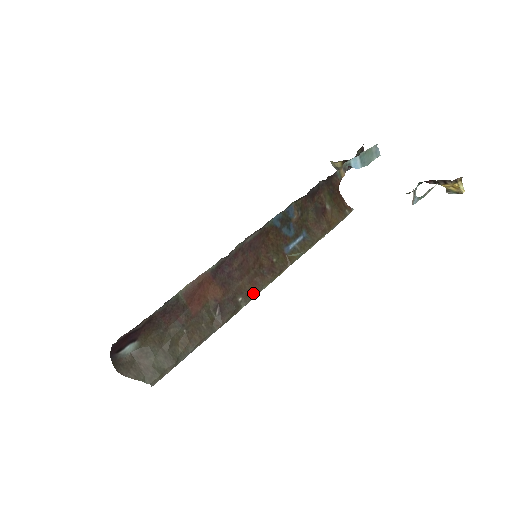
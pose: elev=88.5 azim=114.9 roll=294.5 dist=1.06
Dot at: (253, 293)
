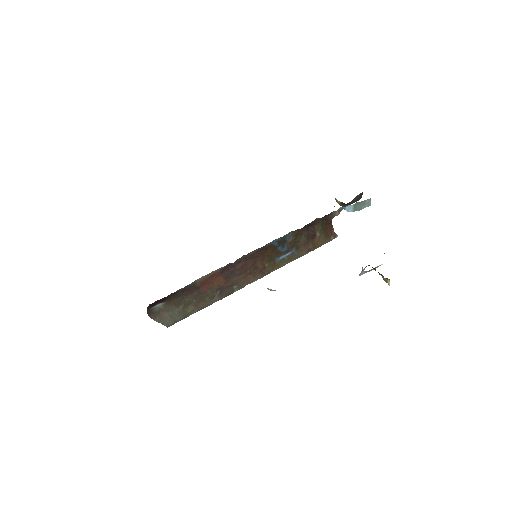
Dot at: (245, 284)
